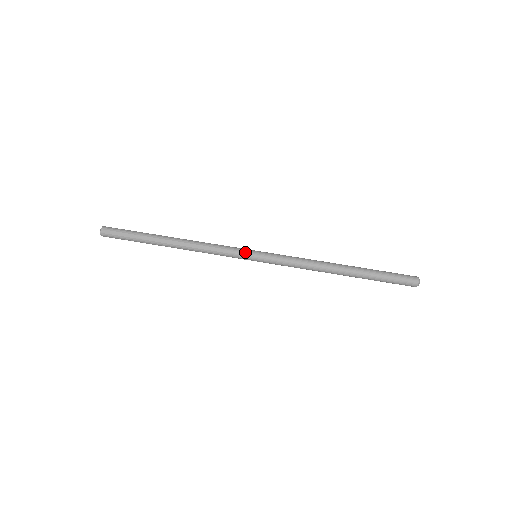
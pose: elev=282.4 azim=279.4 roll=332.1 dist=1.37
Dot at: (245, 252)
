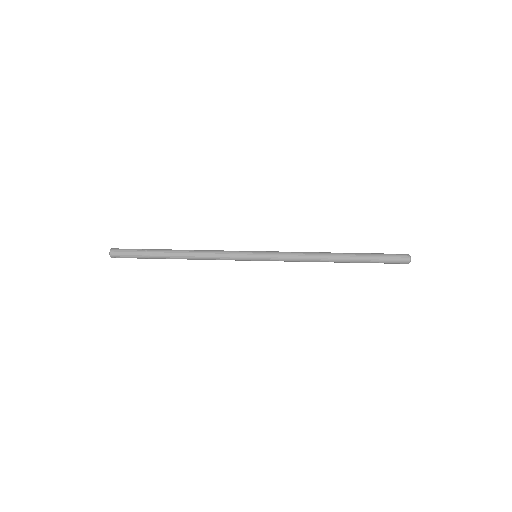
Dot at: (246, 251)
